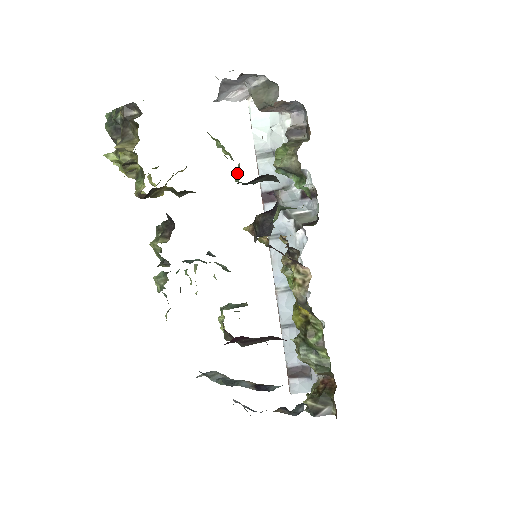
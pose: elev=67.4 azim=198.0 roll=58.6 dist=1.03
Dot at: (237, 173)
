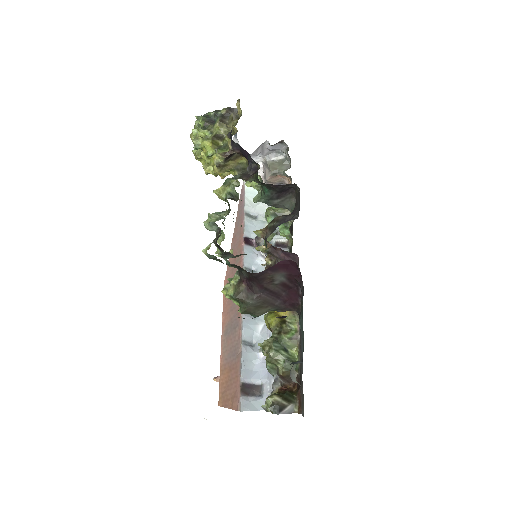
Dot at: (257, 196)
